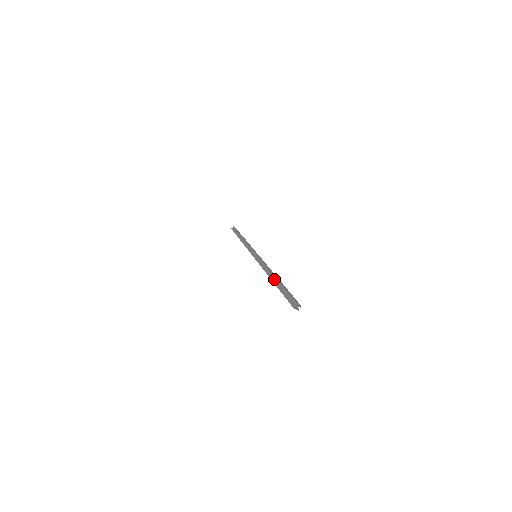
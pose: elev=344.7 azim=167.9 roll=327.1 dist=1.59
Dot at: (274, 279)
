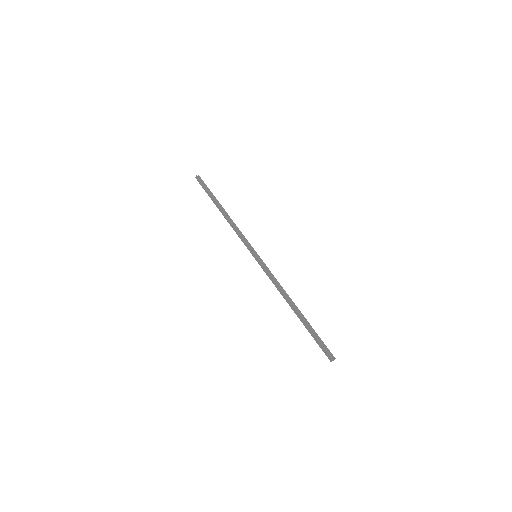
Dot at: (295, 310)
